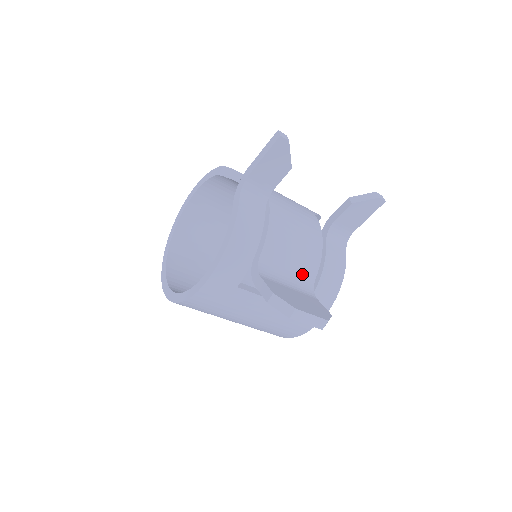
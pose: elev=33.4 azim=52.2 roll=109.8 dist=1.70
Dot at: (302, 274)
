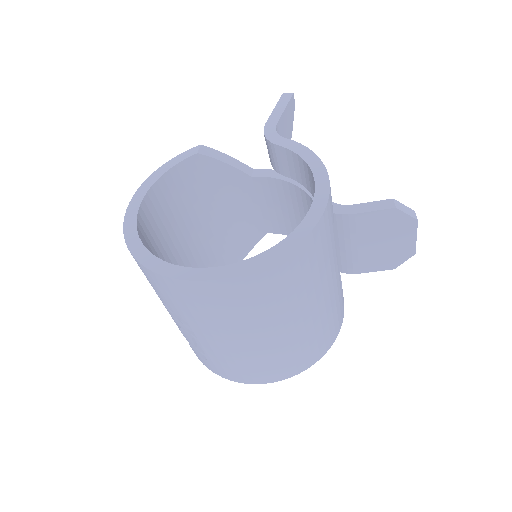
Dot at: occluded
